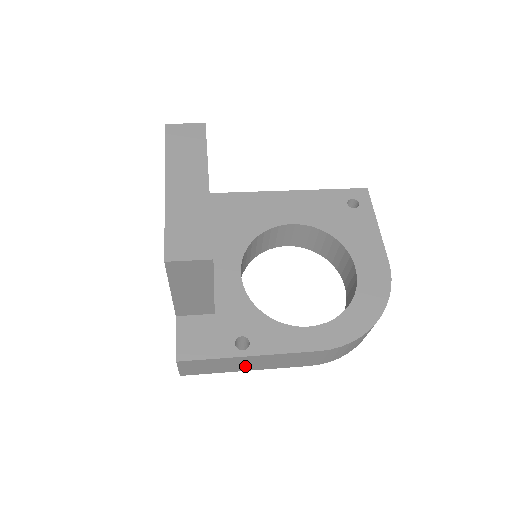
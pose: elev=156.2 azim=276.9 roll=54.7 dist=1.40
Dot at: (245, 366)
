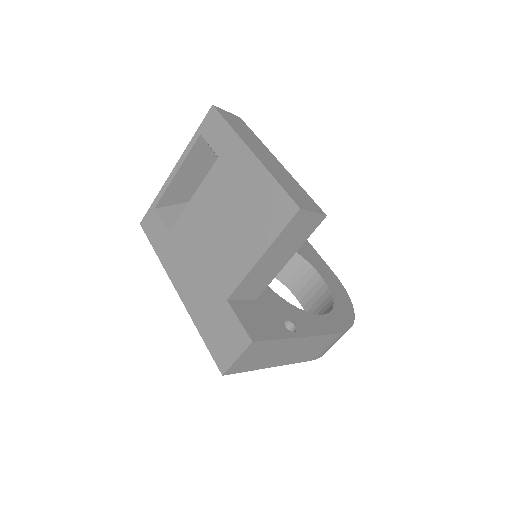
Dot at: (280, 357)
